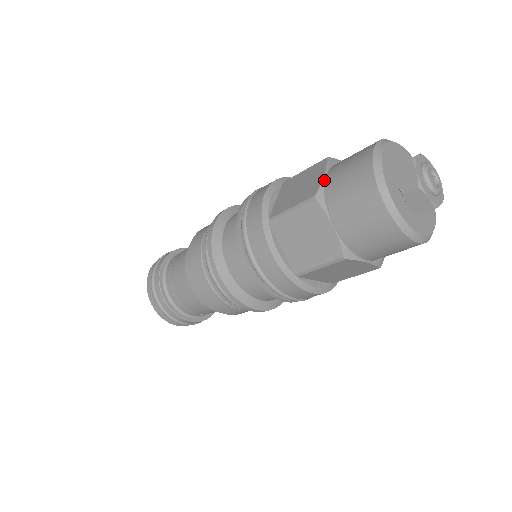
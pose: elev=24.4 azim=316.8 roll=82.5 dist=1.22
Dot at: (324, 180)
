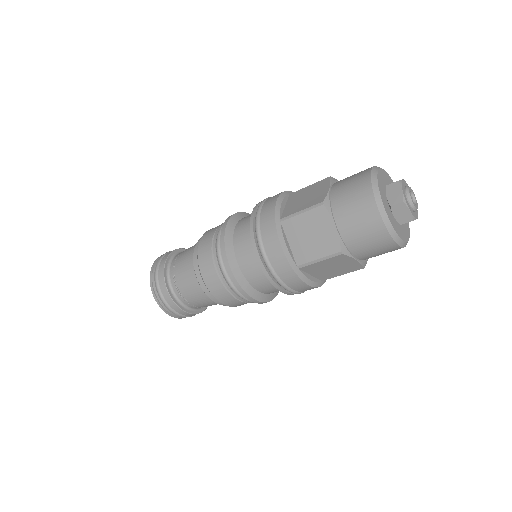
Dot at: (338, 233)
